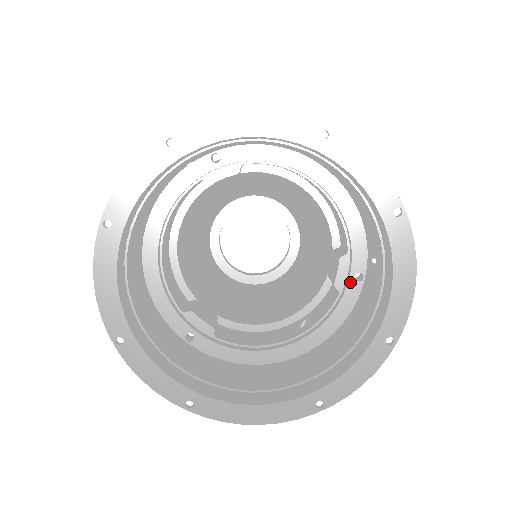
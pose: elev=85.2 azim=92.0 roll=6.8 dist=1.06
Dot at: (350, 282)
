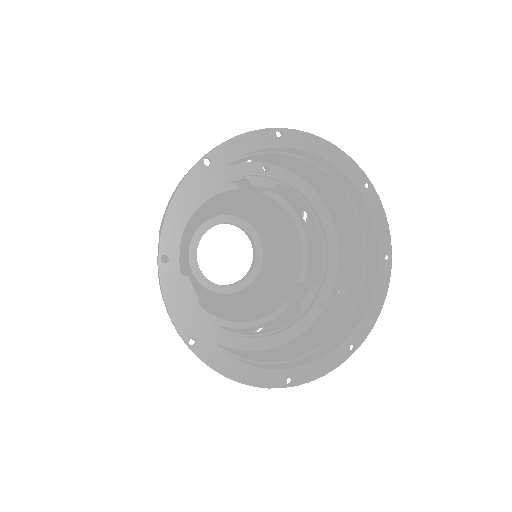
Dot at: (314, 306)
